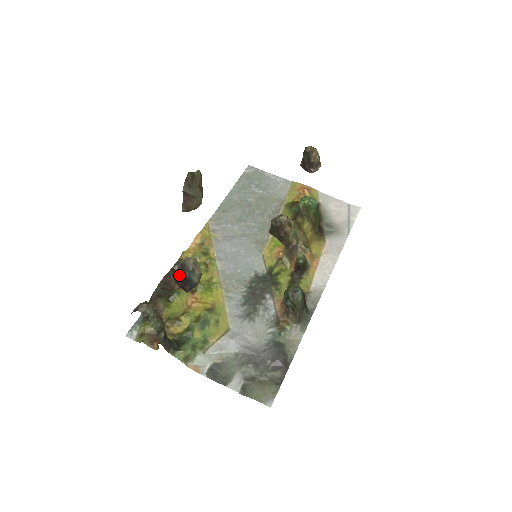
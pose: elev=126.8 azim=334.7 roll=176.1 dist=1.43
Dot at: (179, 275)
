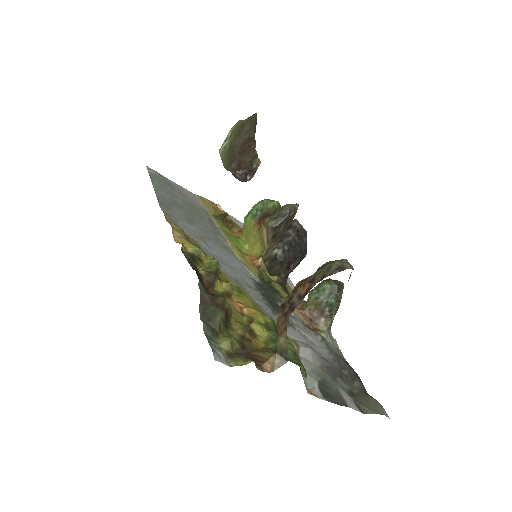
Dot at: (293, 243)
